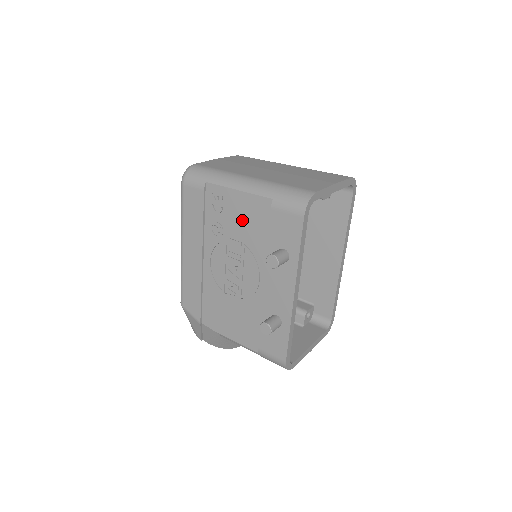
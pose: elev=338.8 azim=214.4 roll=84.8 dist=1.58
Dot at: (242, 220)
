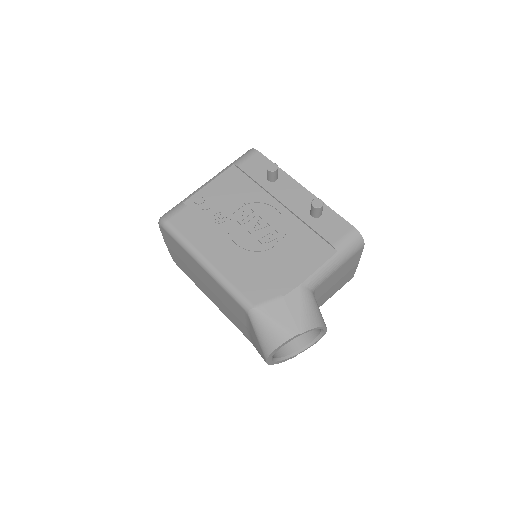
Dot at: (229, 193)
